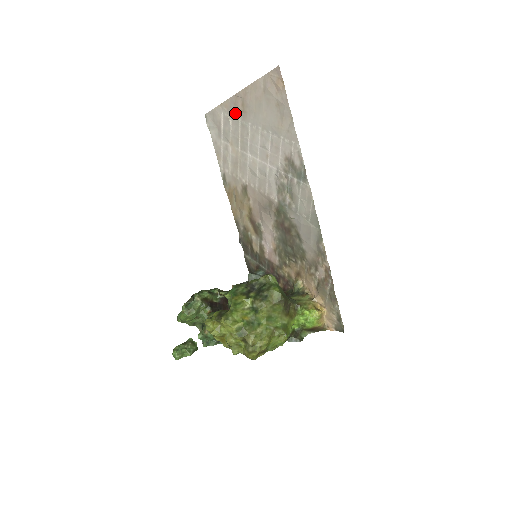
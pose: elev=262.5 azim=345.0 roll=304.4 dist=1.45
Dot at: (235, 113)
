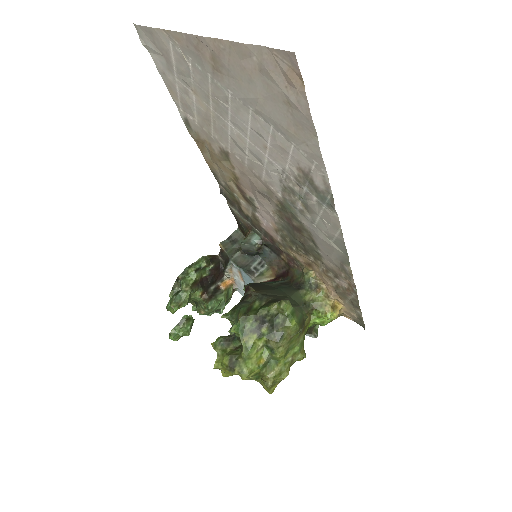
Dot at: (198, 61)
